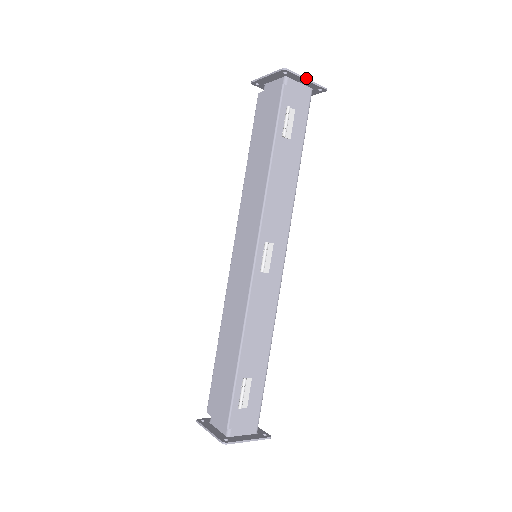
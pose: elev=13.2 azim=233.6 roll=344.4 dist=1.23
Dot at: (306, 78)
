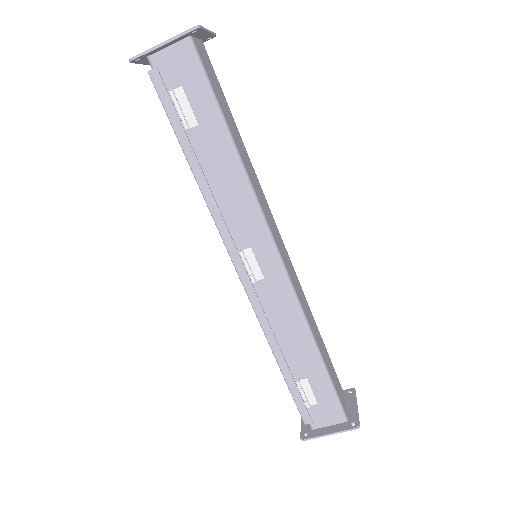
Dot at: (160, 44)
